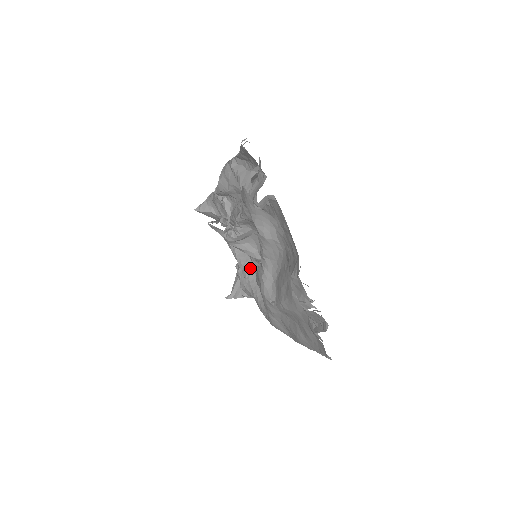
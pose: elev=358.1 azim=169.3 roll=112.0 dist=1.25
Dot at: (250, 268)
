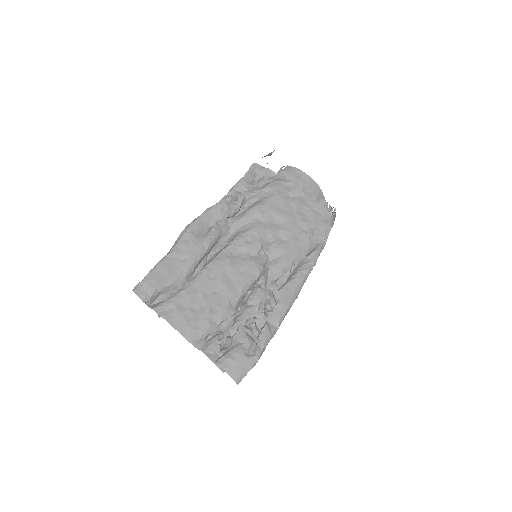
Dot at: occluded
